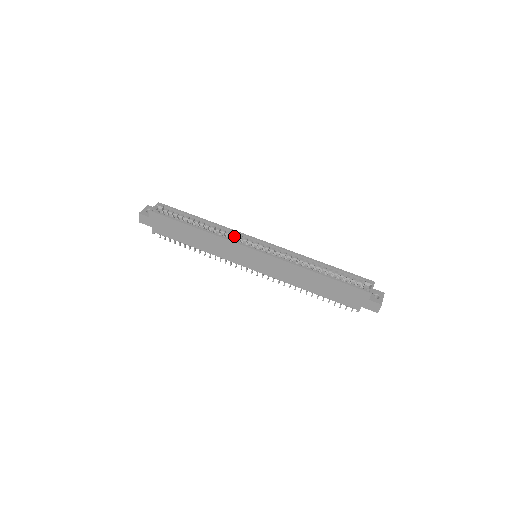
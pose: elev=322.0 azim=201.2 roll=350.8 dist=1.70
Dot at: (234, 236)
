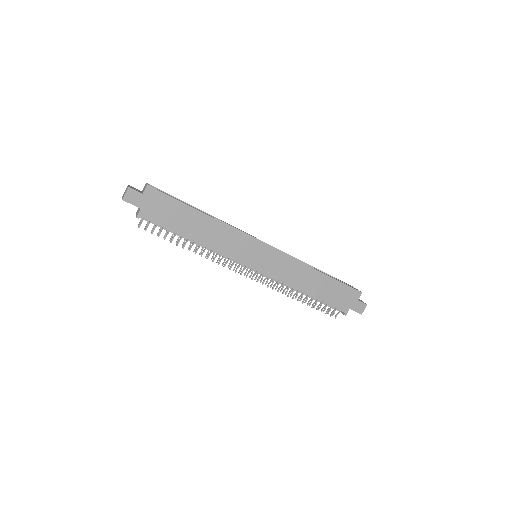
Dot at: occluded
